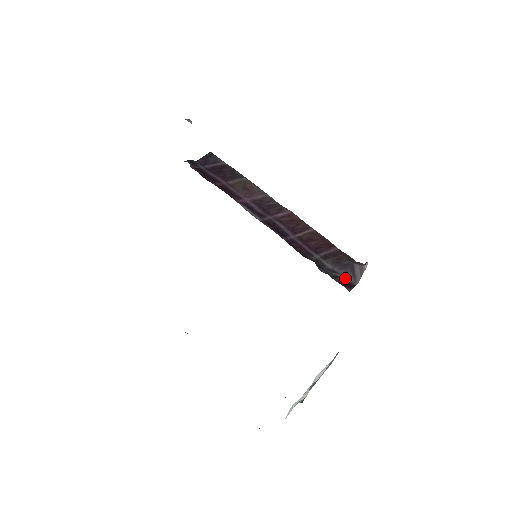
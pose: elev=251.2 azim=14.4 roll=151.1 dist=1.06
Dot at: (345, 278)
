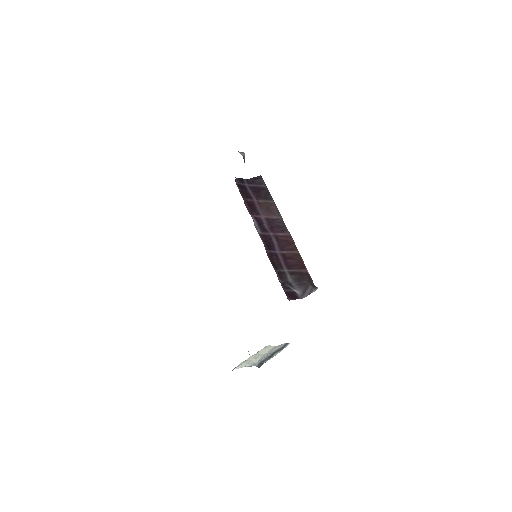
Dot at: (295, 291)
